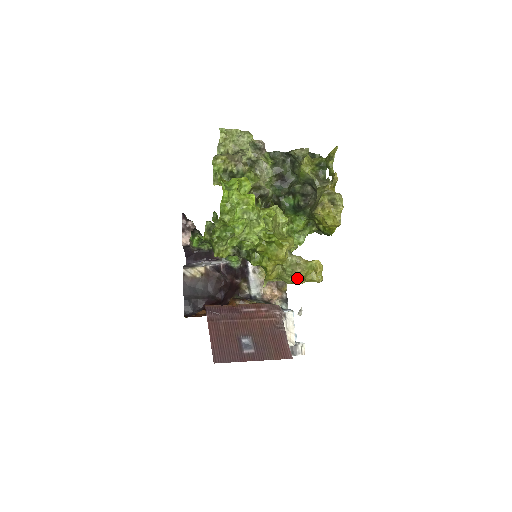
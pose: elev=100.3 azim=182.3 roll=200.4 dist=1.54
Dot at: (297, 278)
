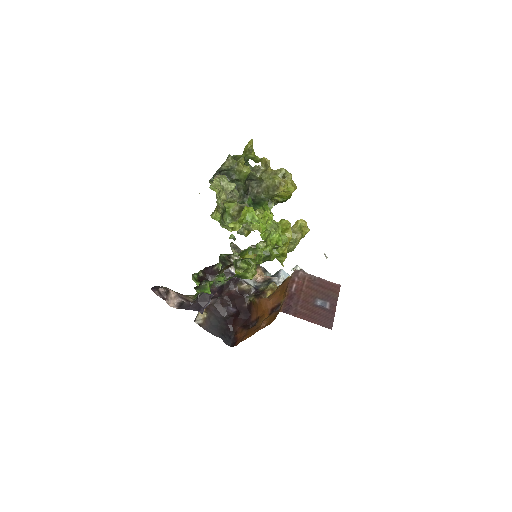
Dot at: (297, 242)
